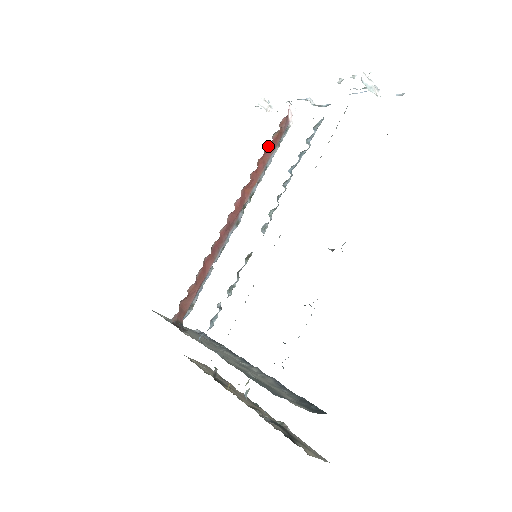
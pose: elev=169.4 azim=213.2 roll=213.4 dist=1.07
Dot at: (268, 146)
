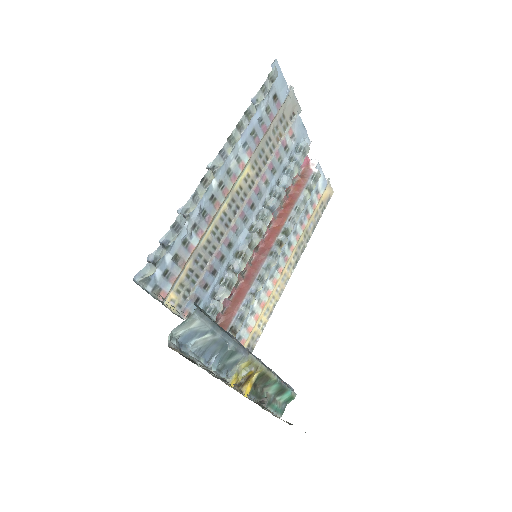
Dot at: (292, 192)
